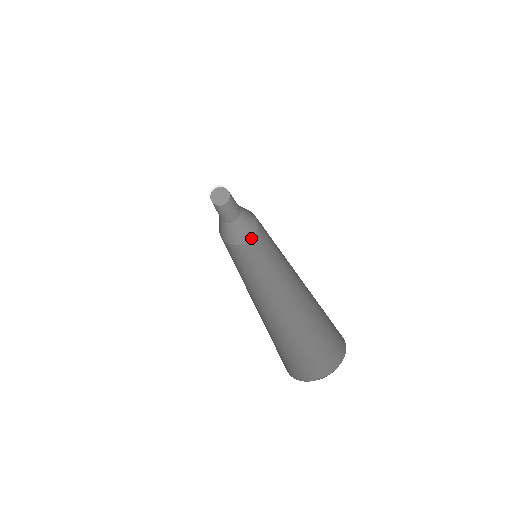
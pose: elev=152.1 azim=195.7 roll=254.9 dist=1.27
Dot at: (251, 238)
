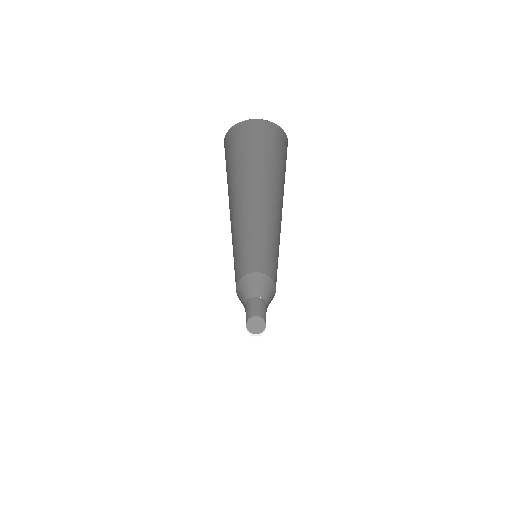
Dot at: occluded
